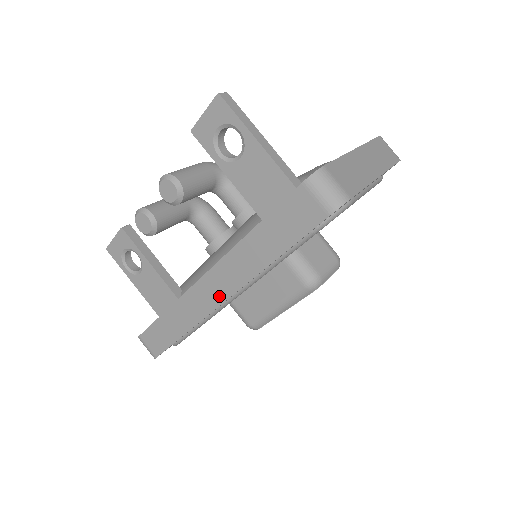
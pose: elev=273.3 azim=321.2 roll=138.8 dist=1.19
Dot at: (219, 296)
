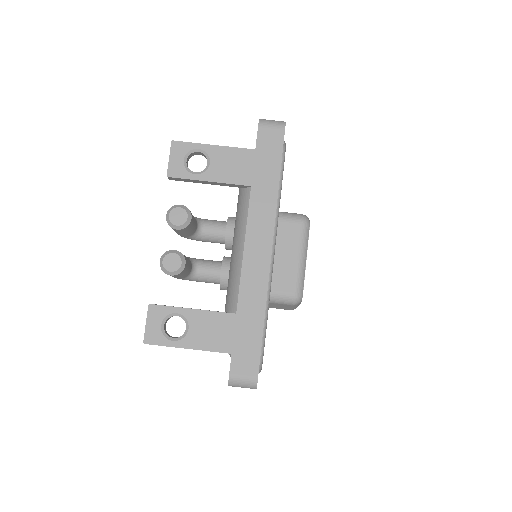
Dot at: (265, 248)
